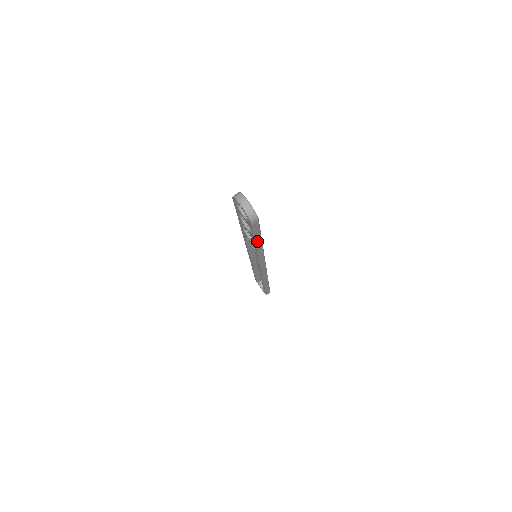
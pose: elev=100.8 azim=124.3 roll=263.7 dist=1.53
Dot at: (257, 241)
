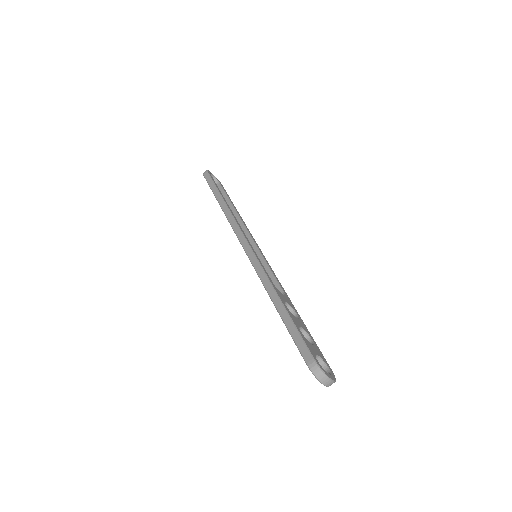
Dot at: occluded
